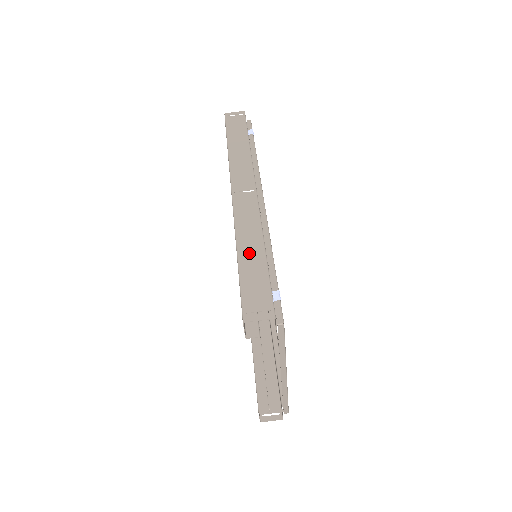
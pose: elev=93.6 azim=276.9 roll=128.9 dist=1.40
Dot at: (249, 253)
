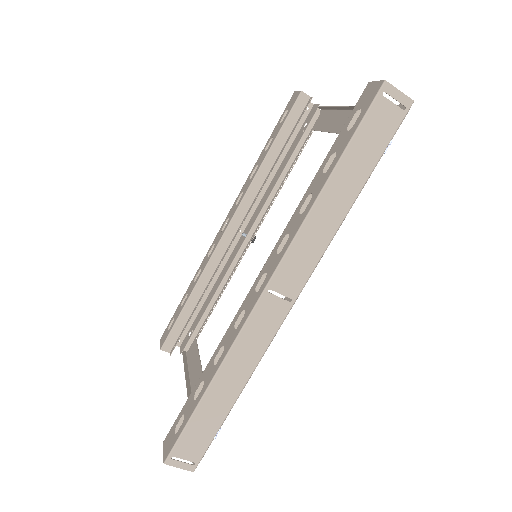
Dot at: (221, 392)
